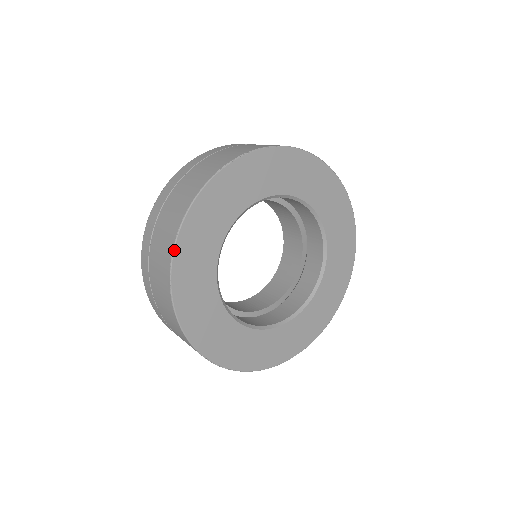
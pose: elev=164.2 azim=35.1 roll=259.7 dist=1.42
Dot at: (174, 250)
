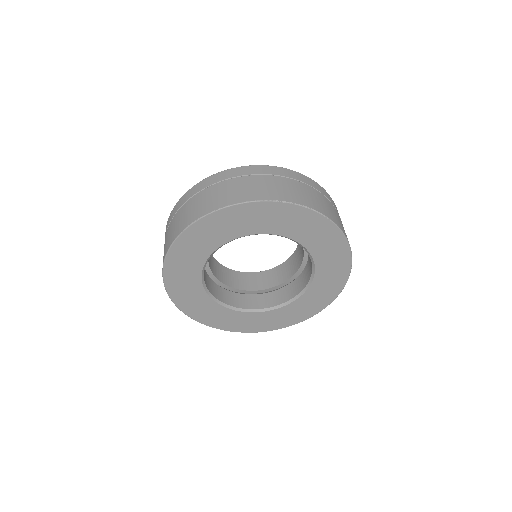
Dot at: (205, 216)
